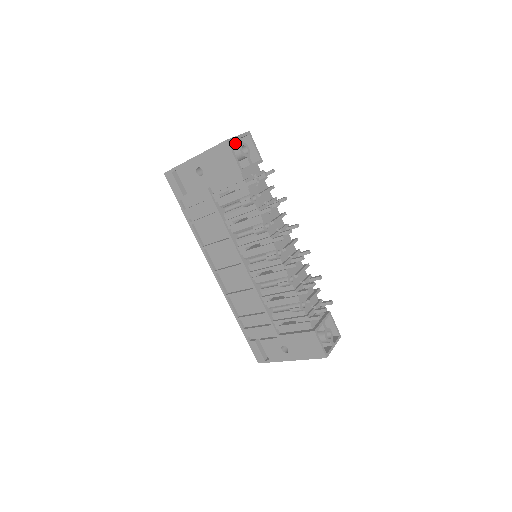
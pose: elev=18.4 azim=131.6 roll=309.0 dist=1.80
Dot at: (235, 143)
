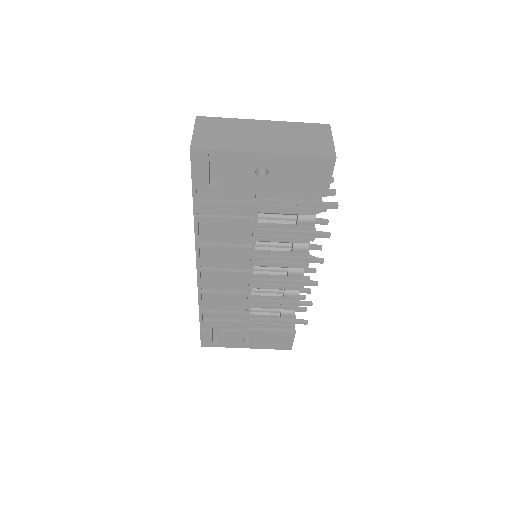
Dot at: occluded
